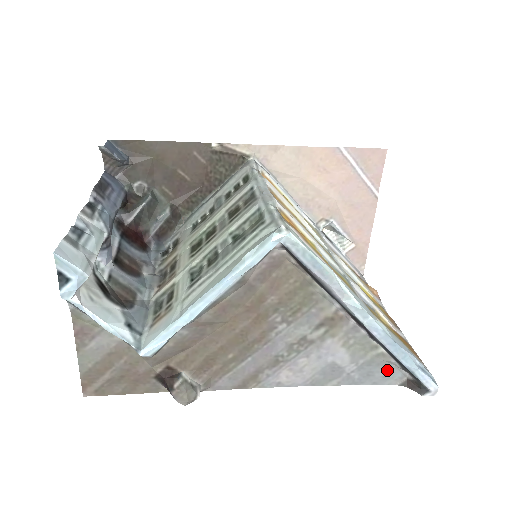
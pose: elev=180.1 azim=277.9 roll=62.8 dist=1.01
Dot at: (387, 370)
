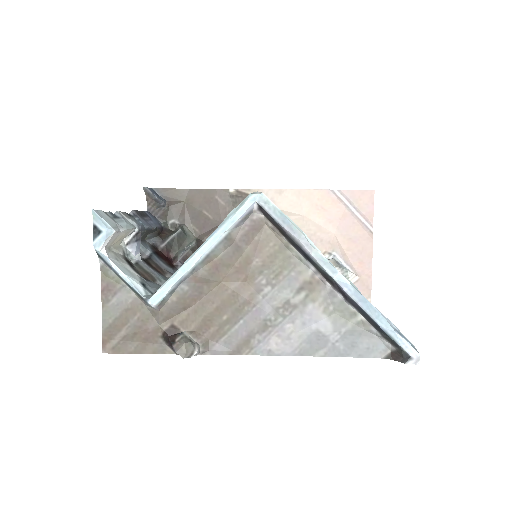
Dot at: (370, 341)
